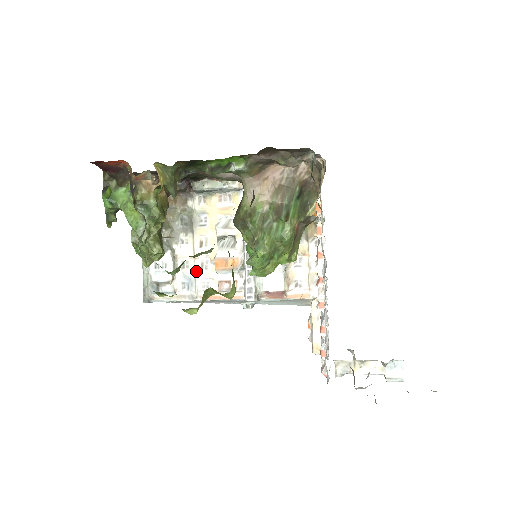
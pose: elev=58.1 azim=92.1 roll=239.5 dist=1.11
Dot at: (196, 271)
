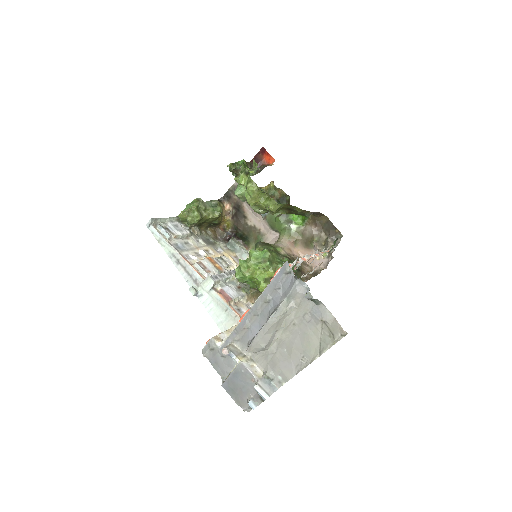
Dot at: (191, 250)
